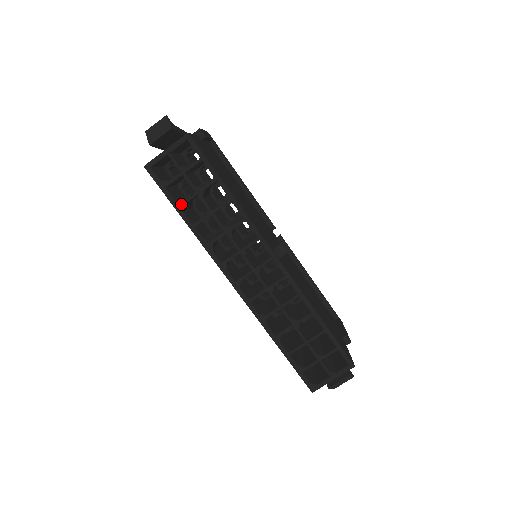
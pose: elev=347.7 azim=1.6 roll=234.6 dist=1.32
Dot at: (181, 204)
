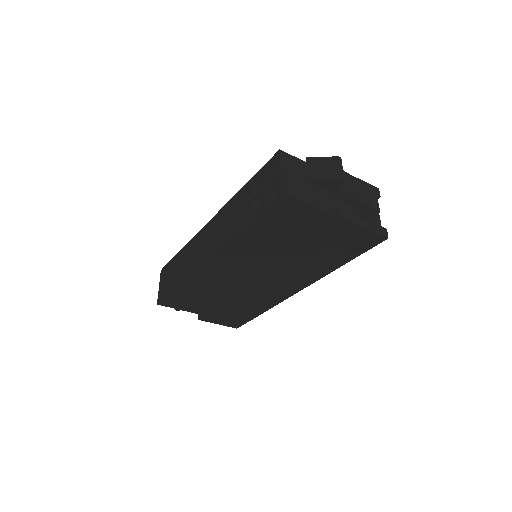
Dot at: (172, 286)
